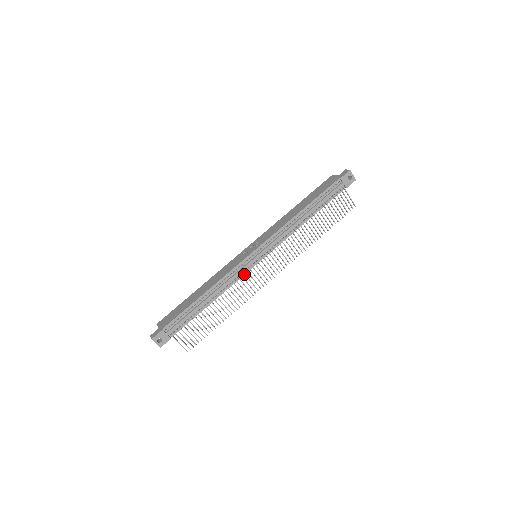
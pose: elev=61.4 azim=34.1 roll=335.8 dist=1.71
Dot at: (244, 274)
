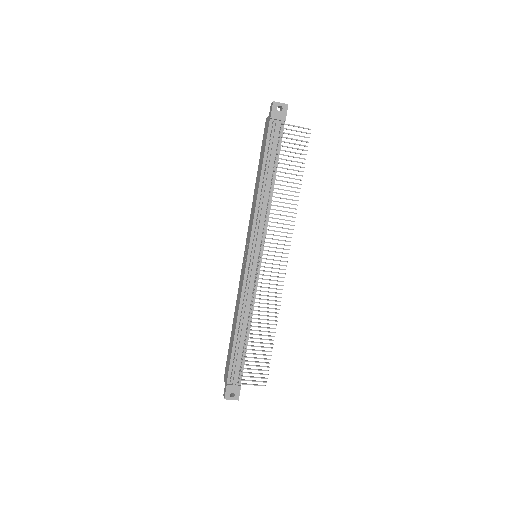
Dot at: (256, 283)
